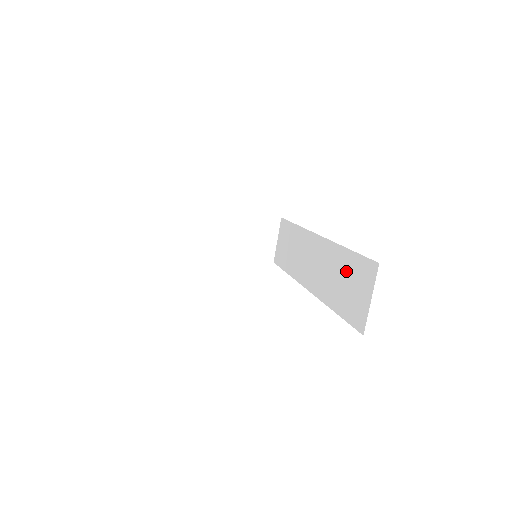
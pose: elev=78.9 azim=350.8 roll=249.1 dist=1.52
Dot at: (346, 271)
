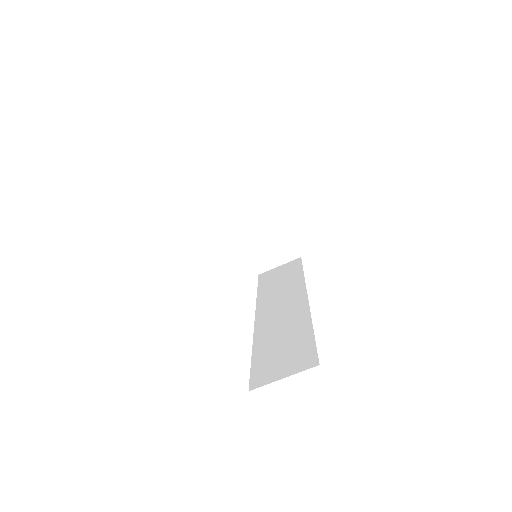
Dot at: (293, 341)
